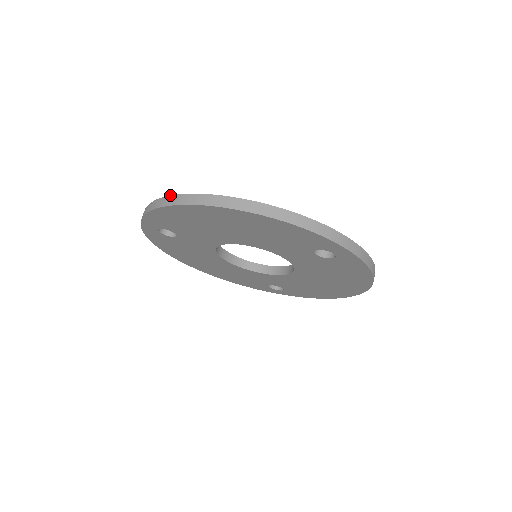
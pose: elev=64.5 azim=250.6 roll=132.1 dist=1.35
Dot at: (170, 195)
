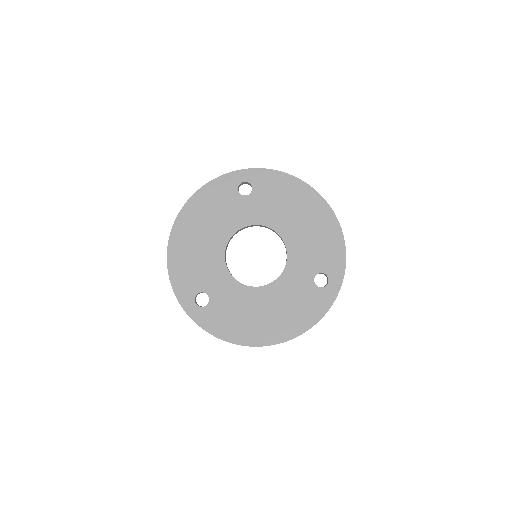
Dot at: occluded
